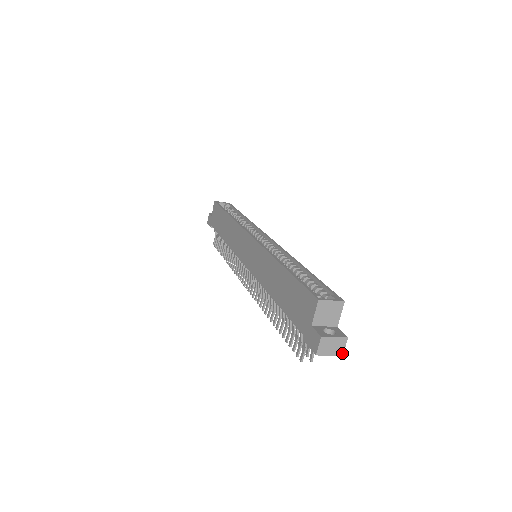
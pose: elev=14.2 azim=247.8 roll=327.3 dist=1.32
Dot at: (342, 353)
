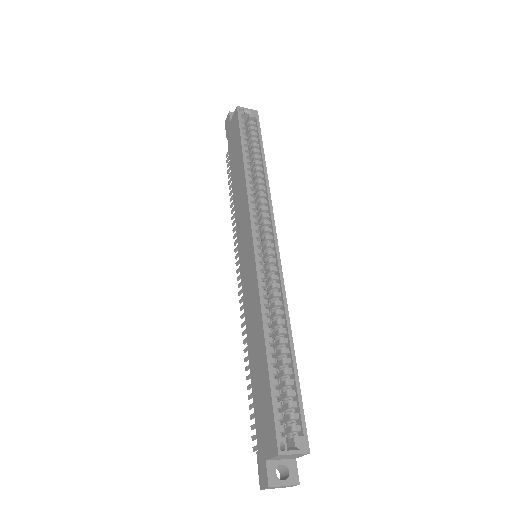
Dot at: occluded
